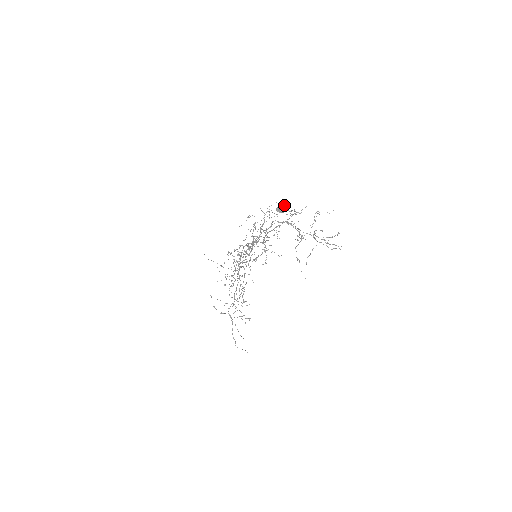
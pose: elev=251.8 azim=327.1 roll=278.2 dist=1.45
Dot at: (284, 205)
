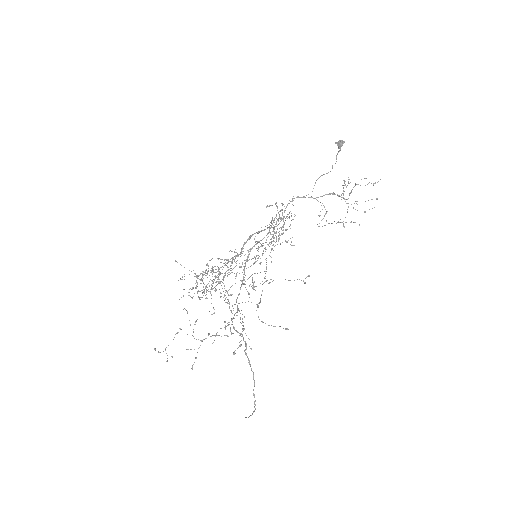
Dot at: (341, 141)
